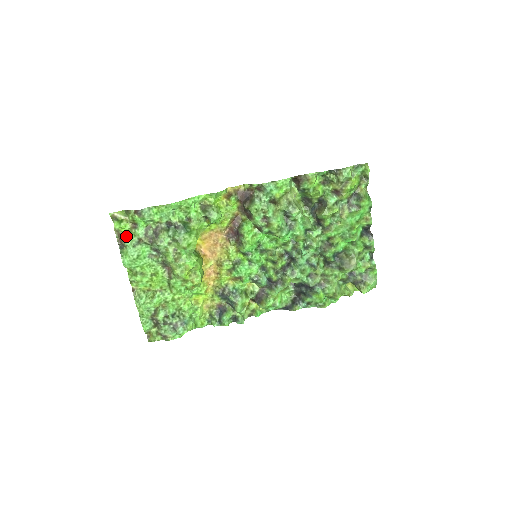
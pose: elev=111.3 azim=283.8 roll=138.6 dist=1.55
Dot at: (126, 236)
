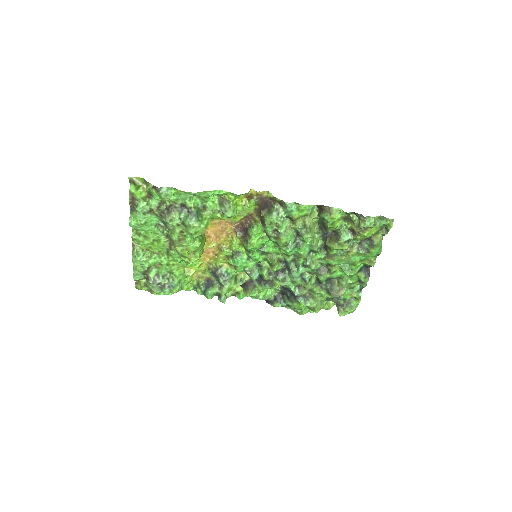
Dot at: (139, 202)
